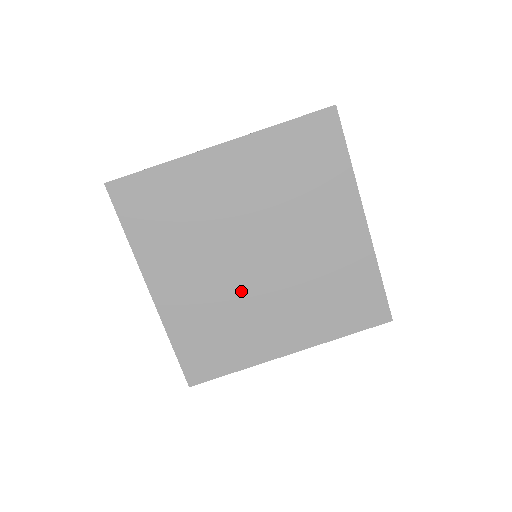
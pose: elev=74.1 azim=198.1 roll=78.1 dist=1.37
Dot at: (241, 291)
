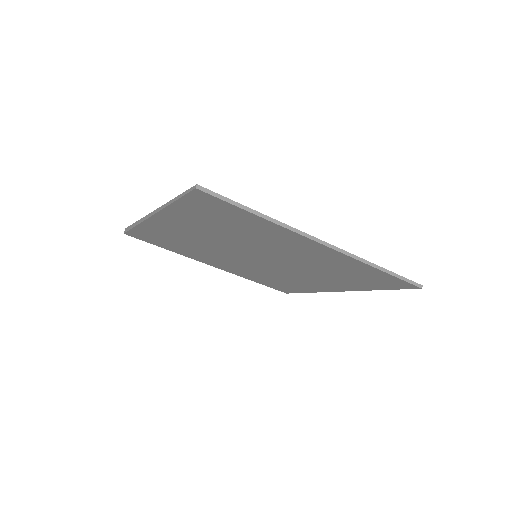
Dot at: (267, 269)
